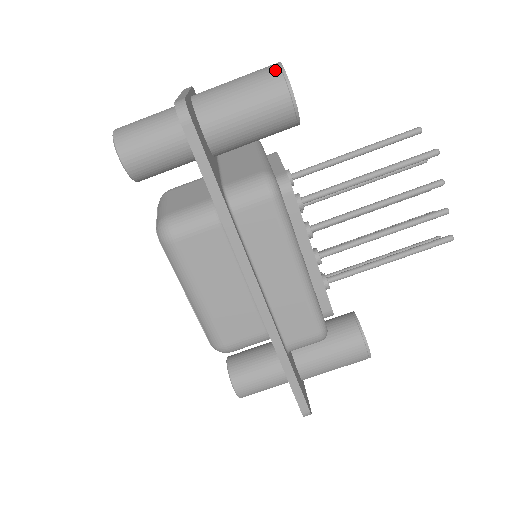
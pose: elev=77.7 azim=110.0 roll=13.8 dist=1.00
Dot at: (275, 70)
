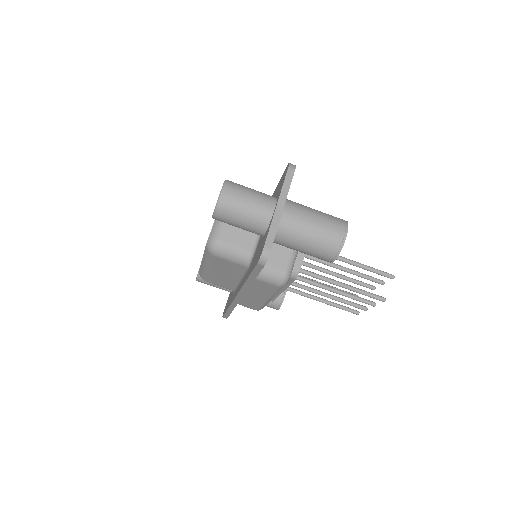
Dot at: (338, 243)
